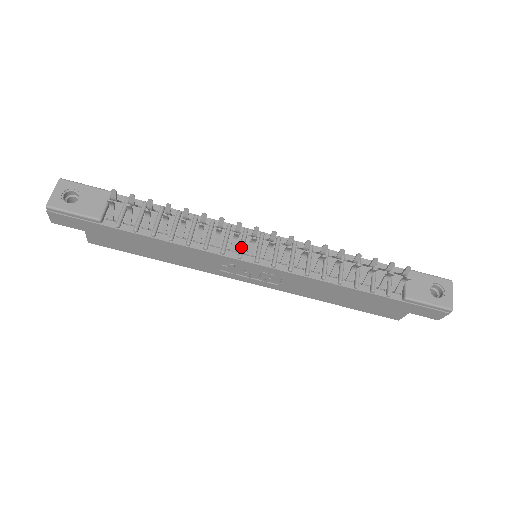
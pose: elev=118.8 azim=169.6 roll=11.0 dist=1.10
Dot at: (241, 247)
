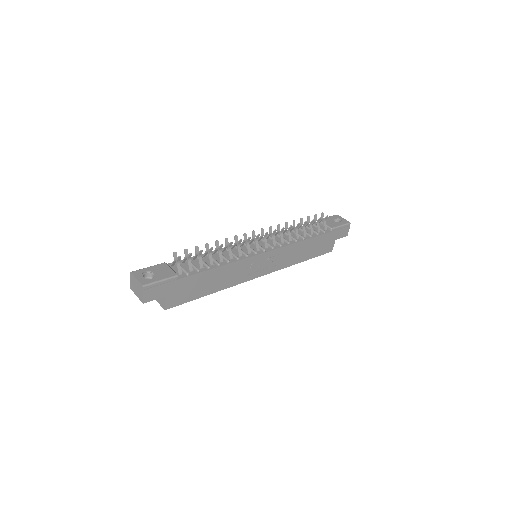
Dot at: (252, 249)
